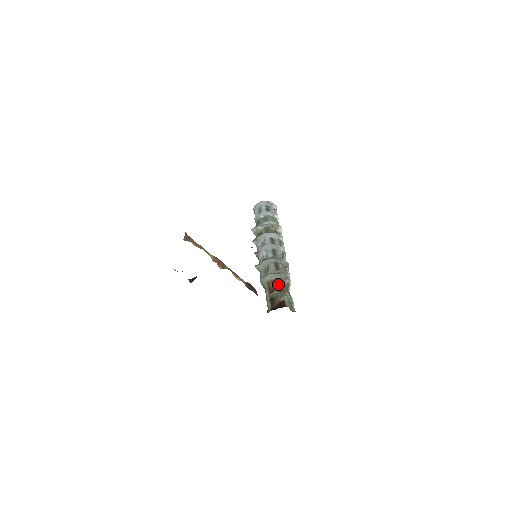
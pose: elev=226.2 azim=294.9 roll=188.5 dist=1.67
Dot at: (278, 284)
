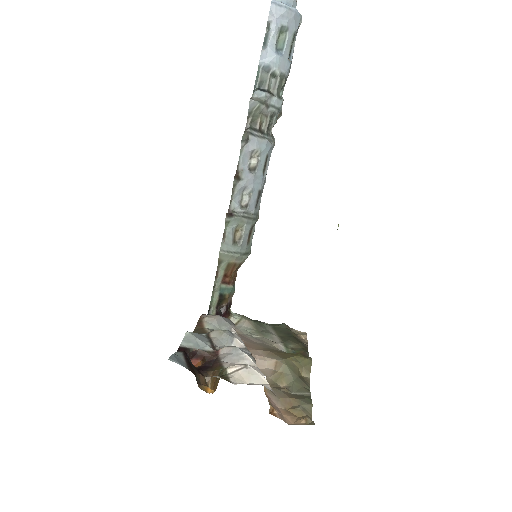
Dot at: (237, 269)
